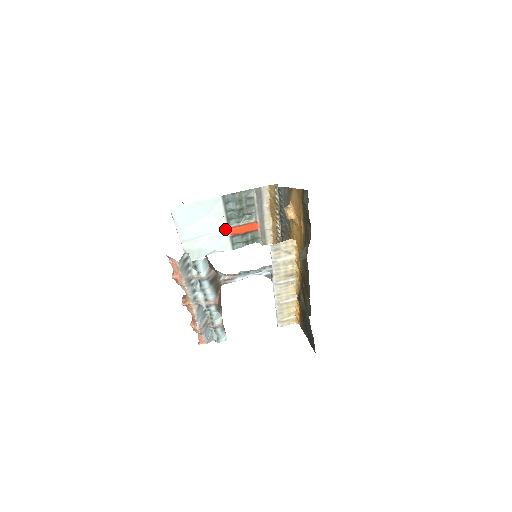
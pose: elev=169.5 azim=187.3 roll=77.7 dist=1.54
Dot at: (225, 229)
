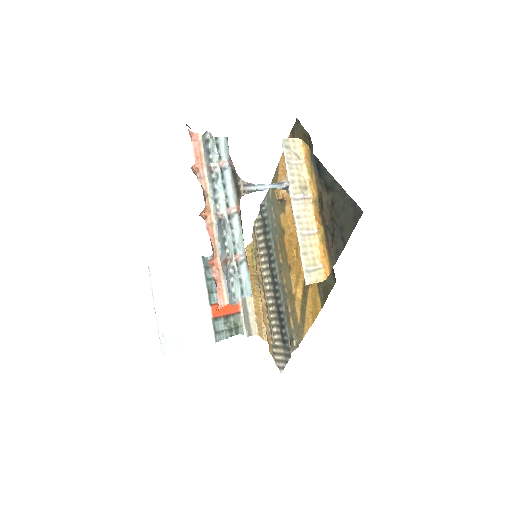
Dot at: (206, 307)
